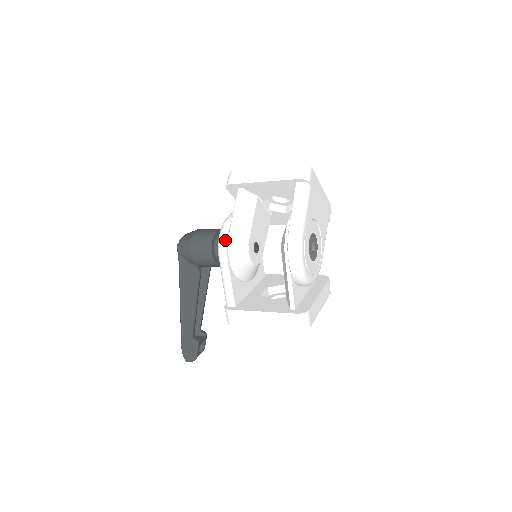
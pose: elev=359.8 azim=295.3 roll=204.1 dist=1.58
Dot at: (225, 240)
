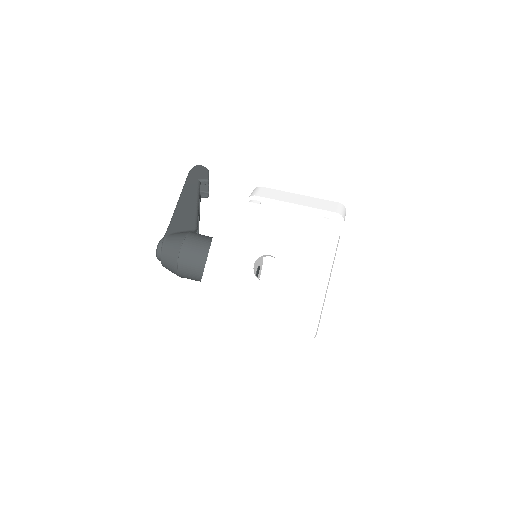
Dot at: occluded
